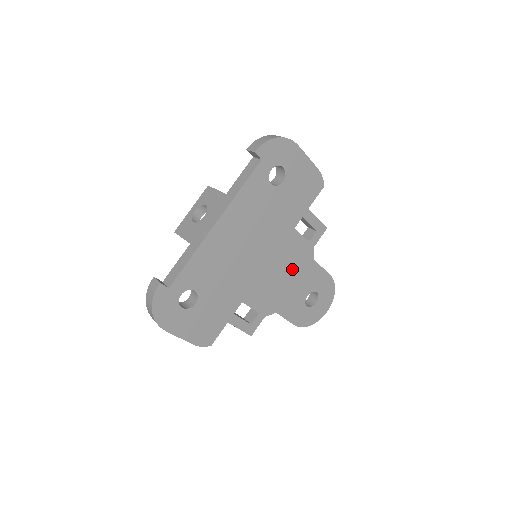
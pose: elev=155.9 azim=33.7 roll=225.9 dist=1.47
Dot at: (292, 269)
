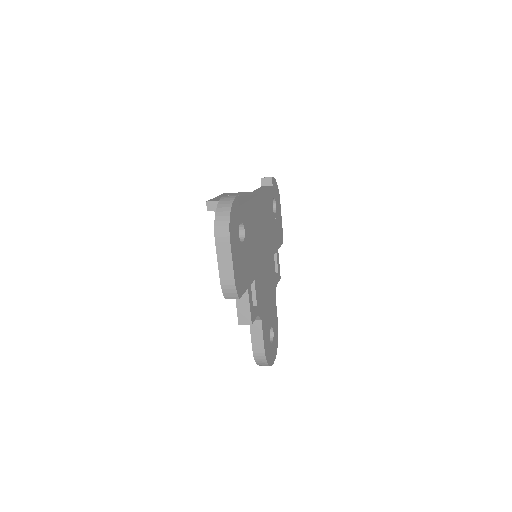
Dot at: (270, 289)
